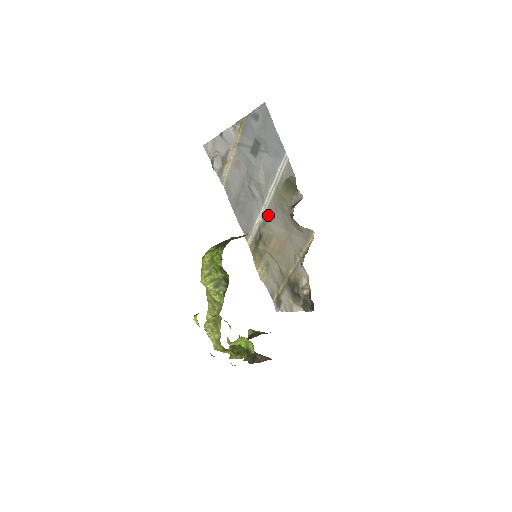
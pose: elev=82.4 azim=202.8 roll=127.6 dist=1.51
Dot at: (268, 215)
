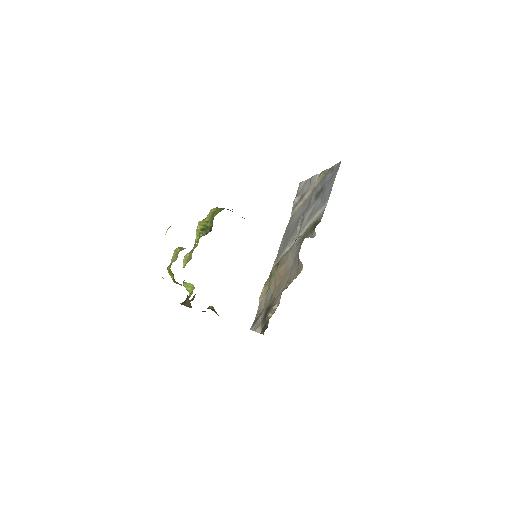
Dot at: (293, 246)
